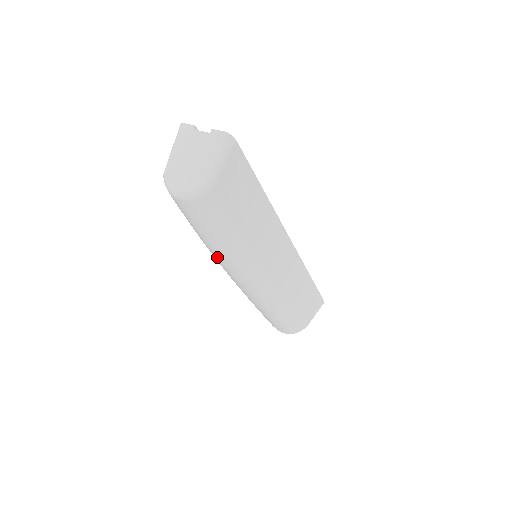
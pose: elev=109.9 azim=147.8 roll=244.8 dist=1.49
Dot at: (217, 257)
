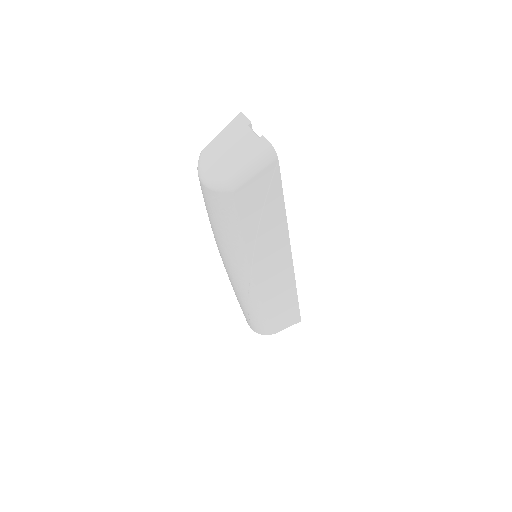
Dot at: (217, 243)
